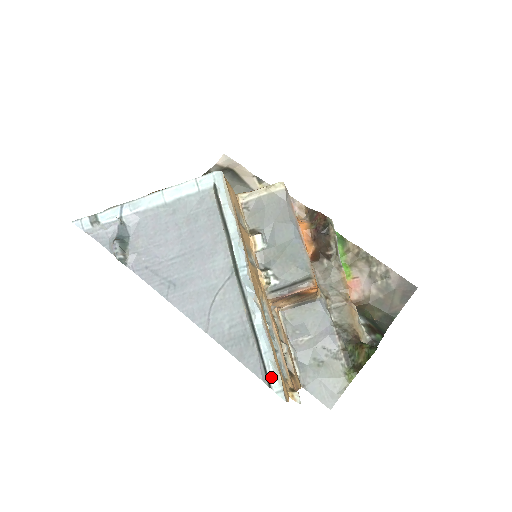
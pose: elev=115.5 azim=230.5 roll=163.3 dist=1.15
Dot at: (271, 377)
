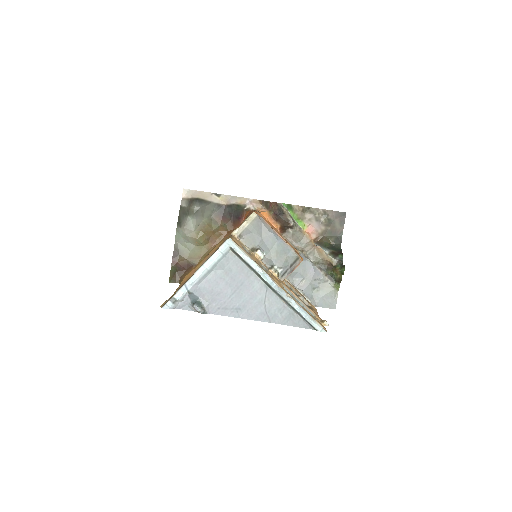
Dot at: (315, 326)
